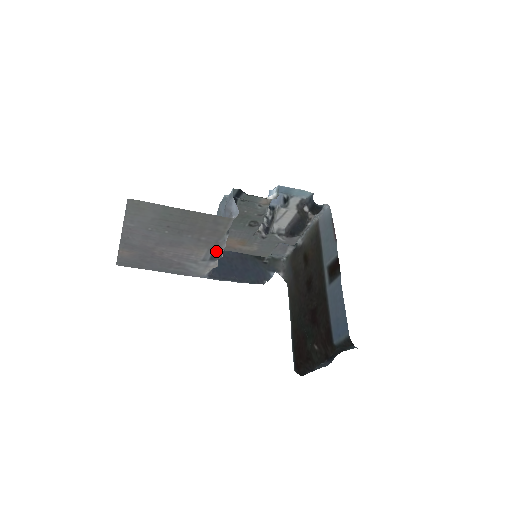
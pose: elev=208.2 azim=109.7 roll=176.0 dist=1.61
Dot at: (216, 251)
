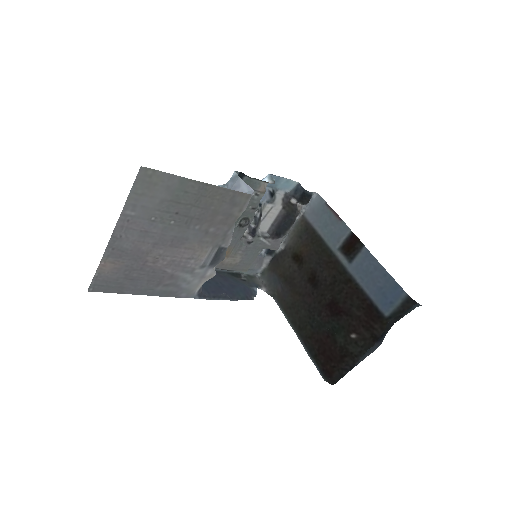
Dot at: (220, 249)
